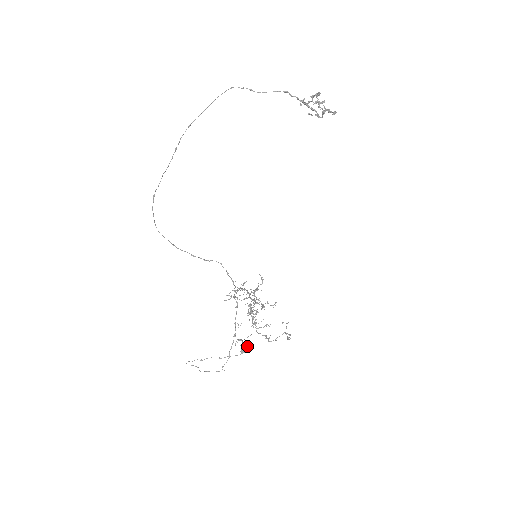
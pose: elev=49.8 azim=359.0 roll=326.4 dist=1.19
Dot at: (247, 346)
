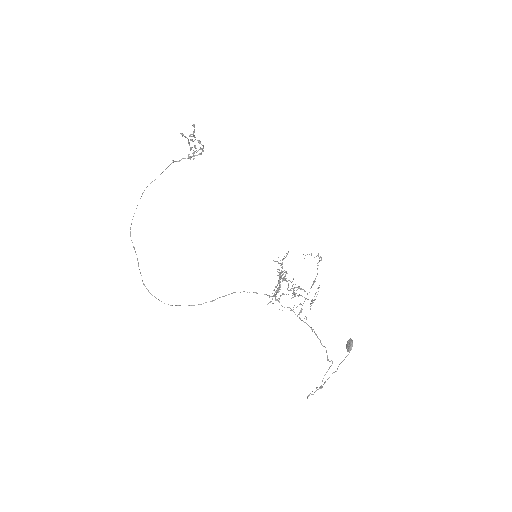
Dot at: (348, 342)
